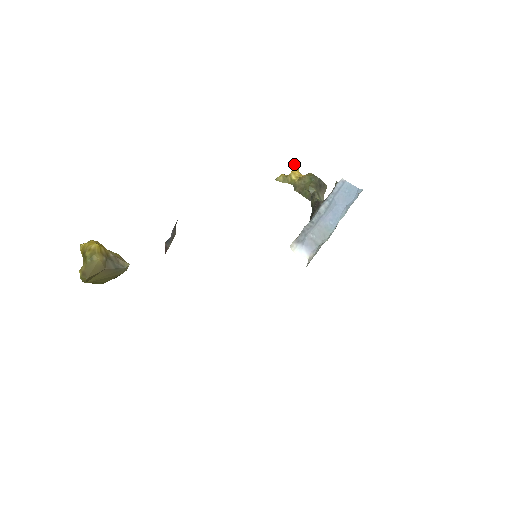
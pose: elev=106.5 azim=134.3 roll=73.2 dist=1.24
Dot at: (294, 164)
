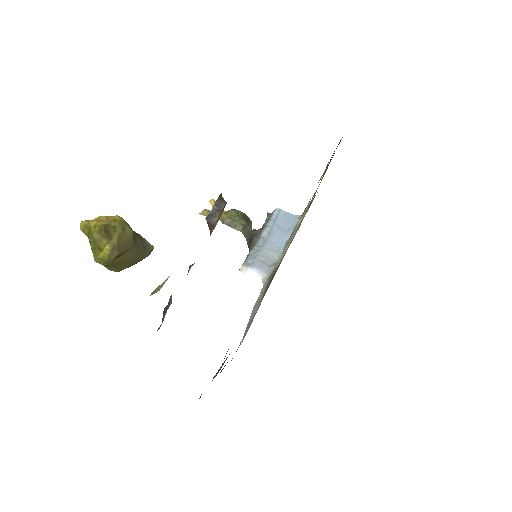
Dot at: (214, 201)
